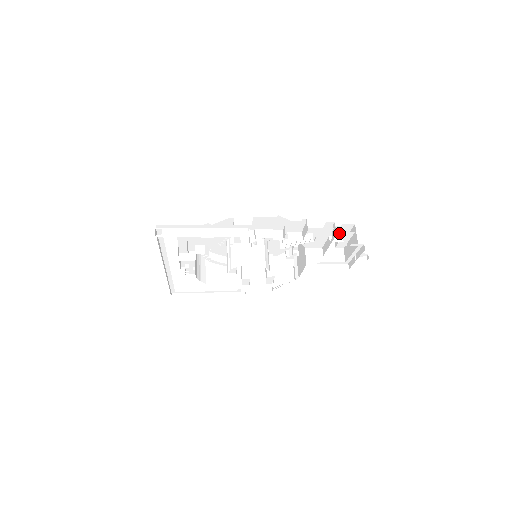
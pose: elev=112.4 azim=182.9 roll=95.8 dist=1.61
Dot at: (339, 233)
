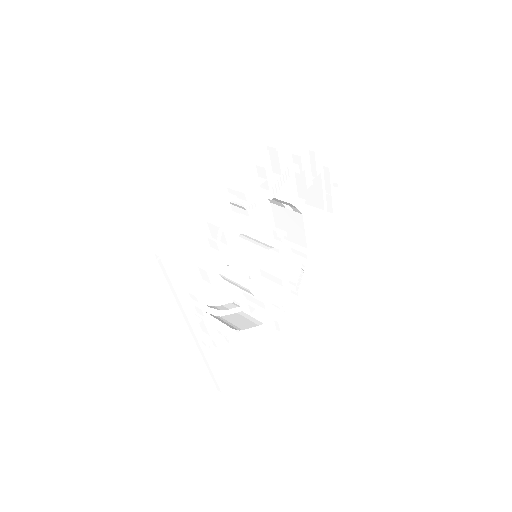
Dot at: occluded
